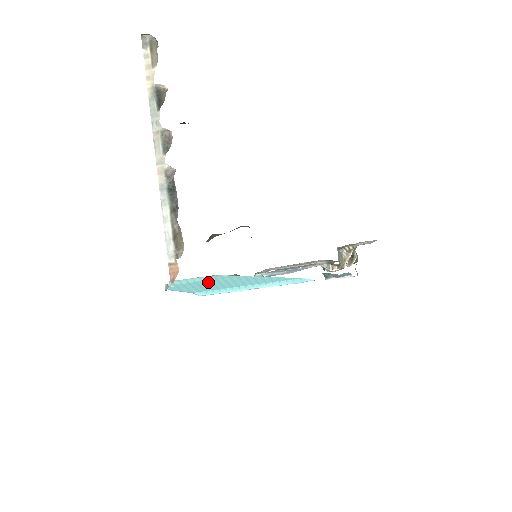
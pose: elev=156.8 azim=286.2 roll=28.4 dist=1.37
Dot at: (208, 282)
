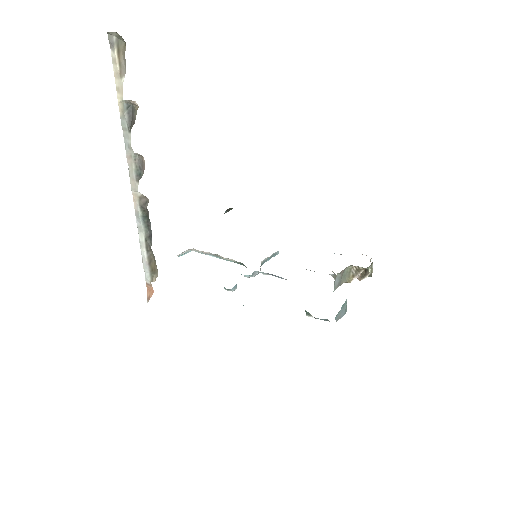
Dot at: occluded
